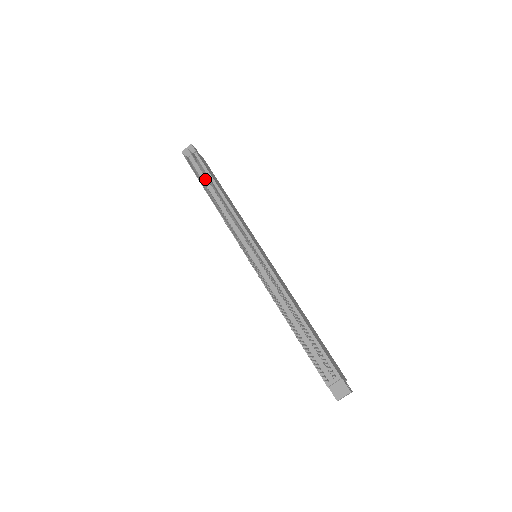
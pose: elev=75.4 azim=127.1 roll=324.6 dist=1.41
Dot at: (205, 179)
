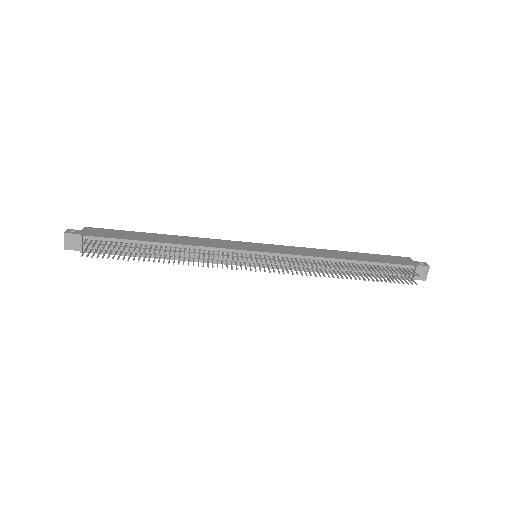
Dot at: (130, 250)
